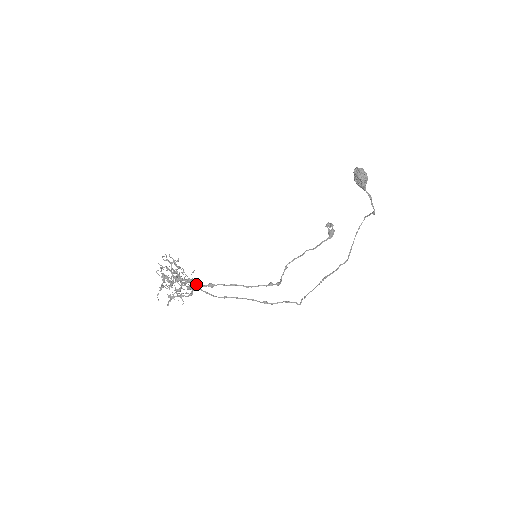
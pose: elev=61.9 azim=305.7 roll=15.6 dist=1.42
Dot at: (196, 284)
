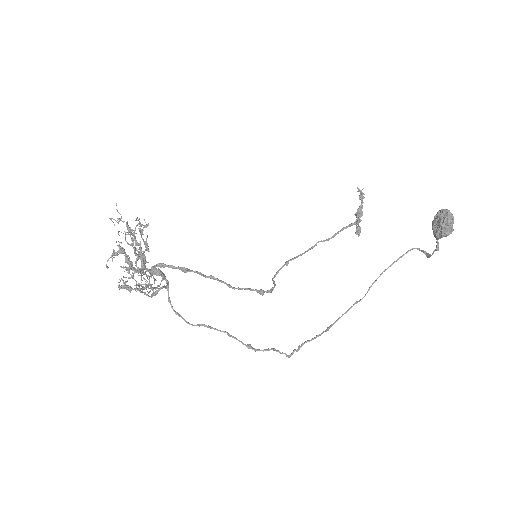
Dot at: (165, 280)
